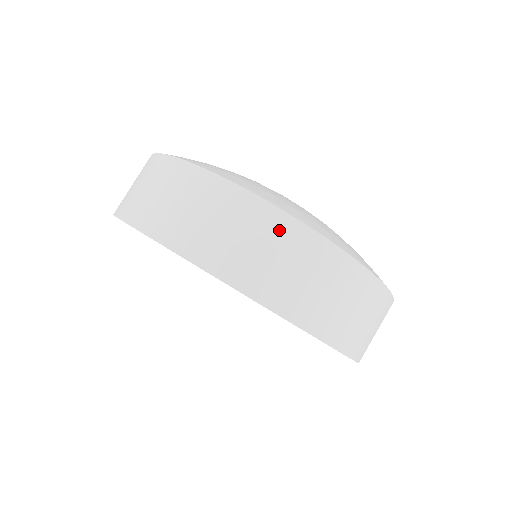
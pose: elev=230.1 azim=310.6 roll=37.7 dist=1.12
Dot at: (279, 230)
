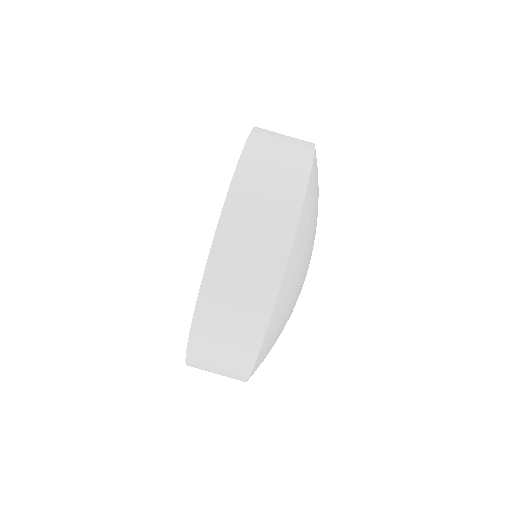
Dot at: (234, 378)
